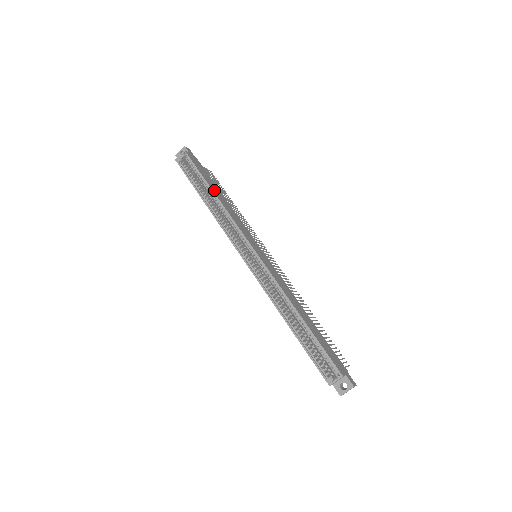
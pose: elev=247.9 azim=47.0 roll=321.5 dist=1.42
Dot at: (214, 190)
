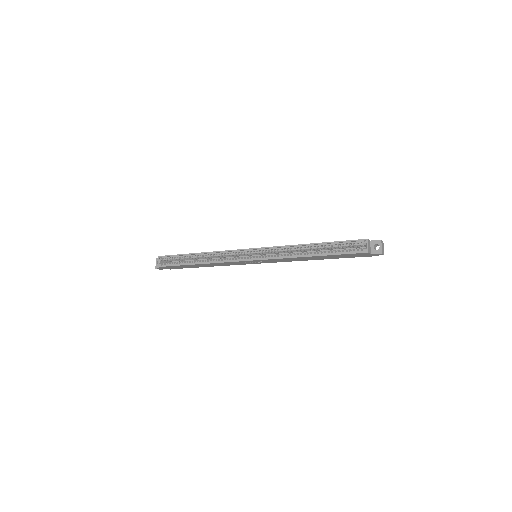
Dot at: (196, 254)
